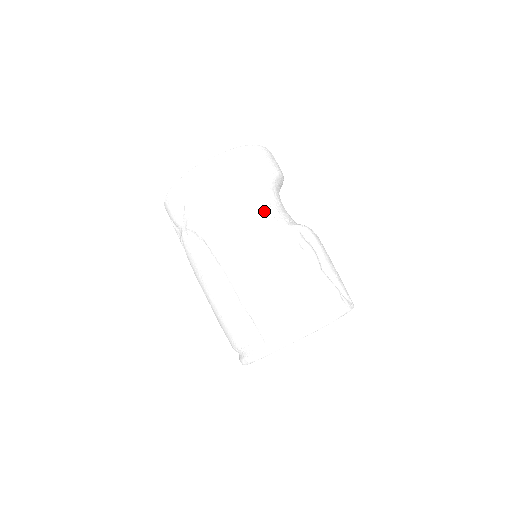
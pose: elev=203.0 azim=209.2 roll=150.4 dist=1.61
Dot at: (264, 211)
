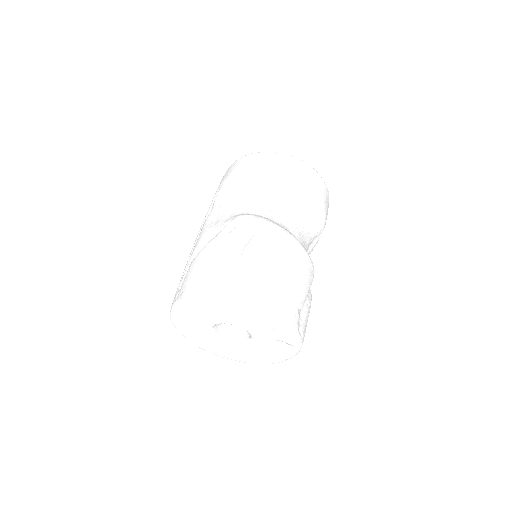
Dot at: (236, 203)
